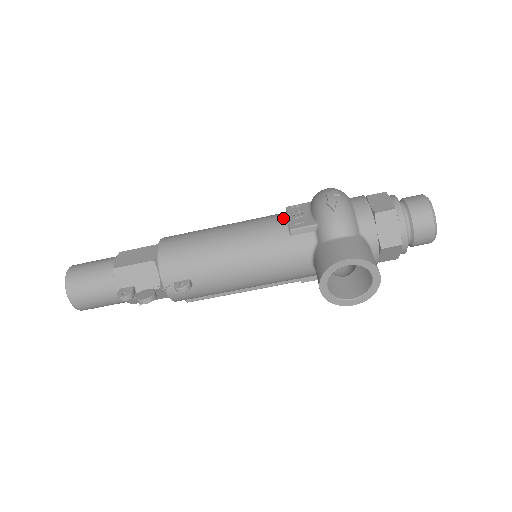
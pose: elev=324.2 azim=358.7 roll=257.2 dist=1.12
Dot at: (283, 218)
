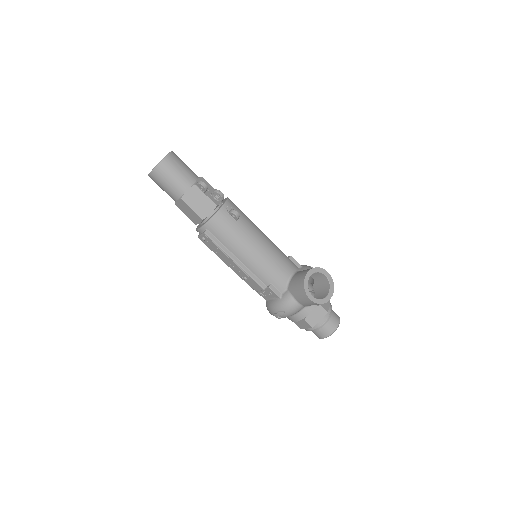
Dot at: occluded
